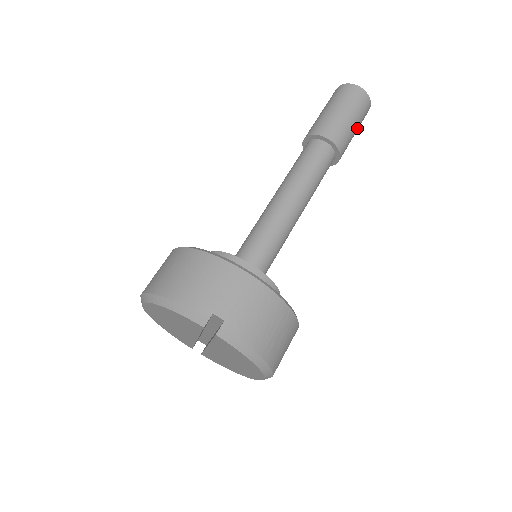
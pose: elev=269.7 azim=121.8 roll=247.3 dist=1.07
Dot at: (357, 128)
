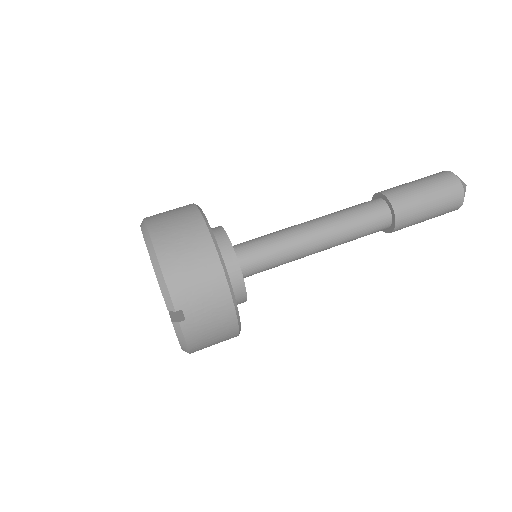
Dot at: occluded
